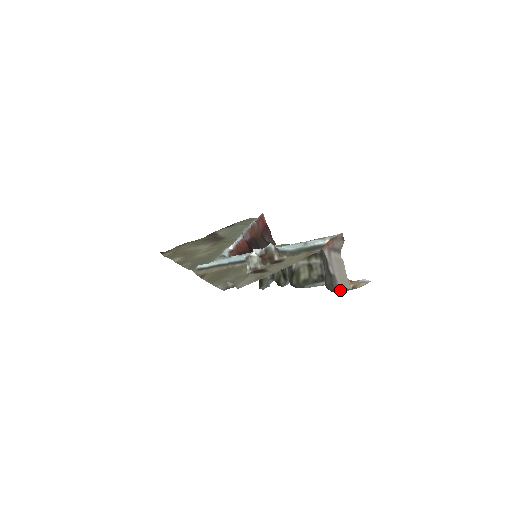
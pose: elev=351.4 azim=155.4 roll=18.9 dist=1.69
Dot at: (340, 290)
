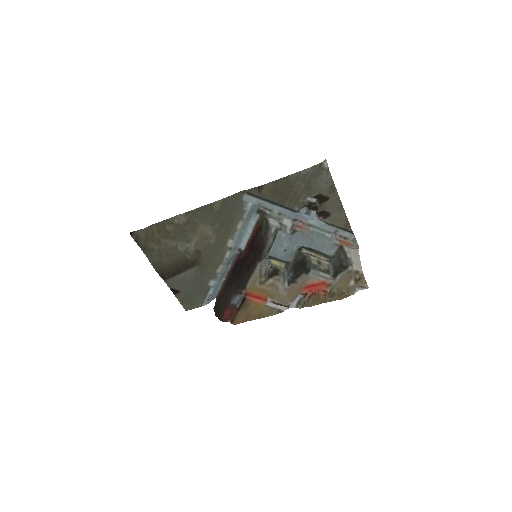
Dot at: (351, 271)
